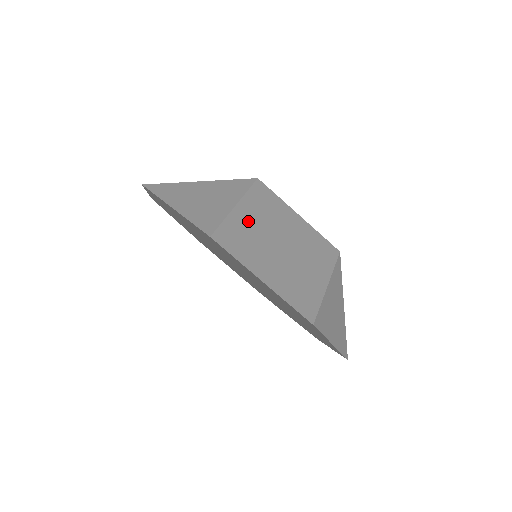
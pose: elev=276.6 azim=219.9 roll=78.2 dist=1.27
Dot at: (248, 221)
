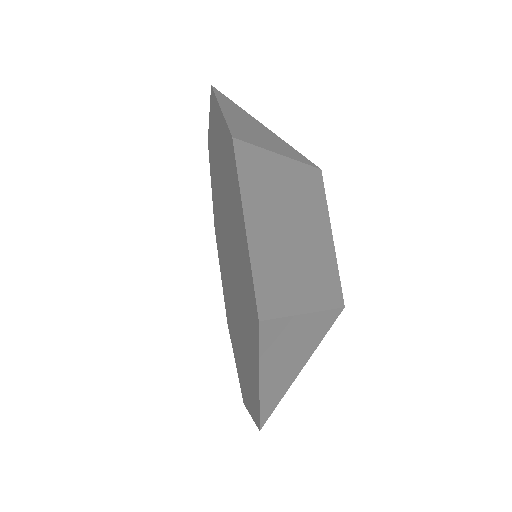
Dot at: occluded
